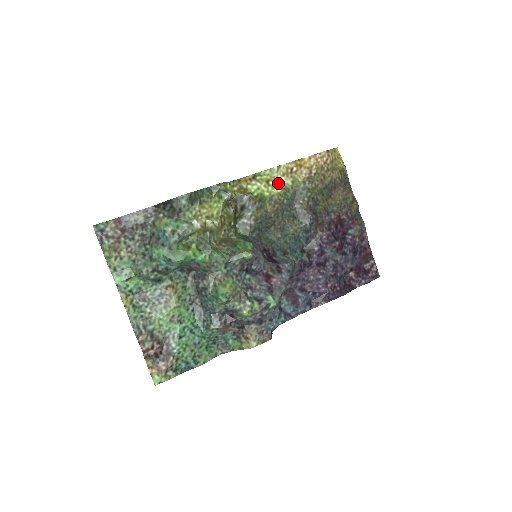
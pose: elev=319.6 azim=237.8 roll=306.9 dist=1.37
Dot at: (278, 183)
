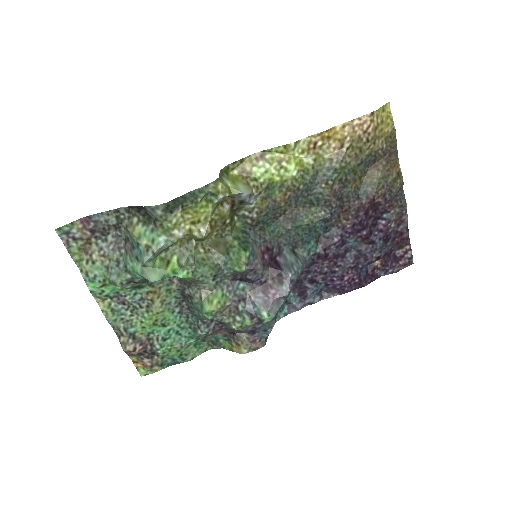
Dot at: (294, 164)
